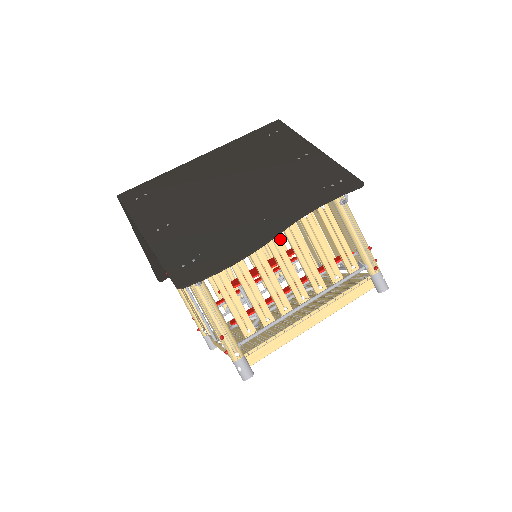
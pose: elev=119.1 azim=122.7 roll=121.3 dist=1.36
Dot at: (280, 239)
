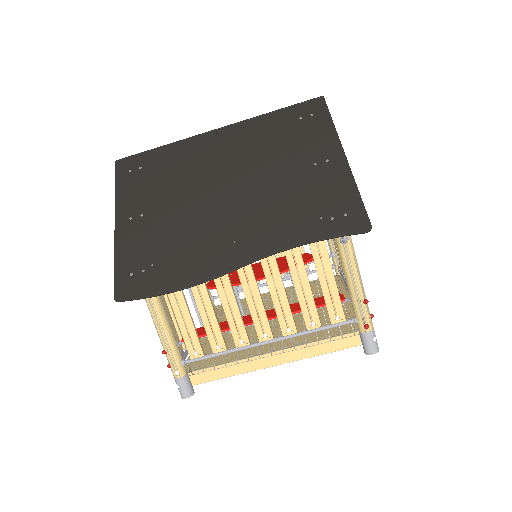
Dot at: occluded
